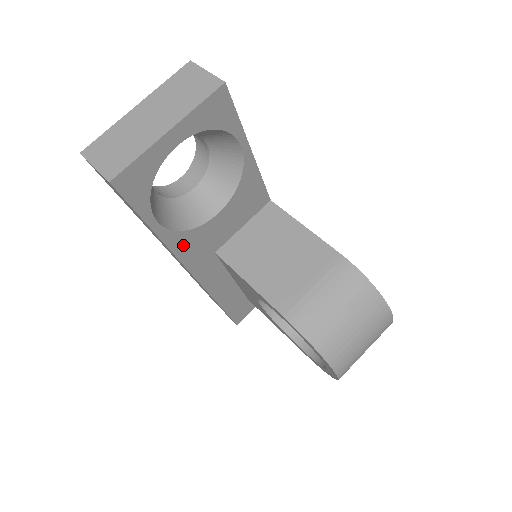
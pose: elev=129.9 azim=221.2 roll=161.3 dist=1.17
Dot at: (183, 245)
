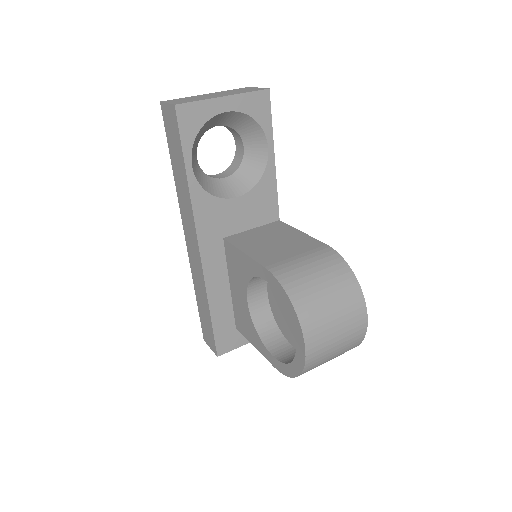
Dot at: (202, 207)
